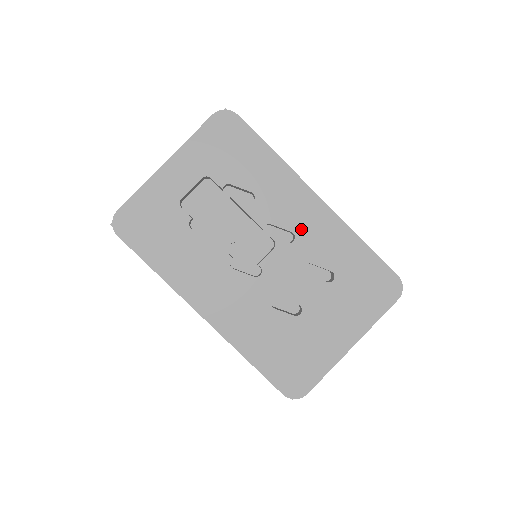
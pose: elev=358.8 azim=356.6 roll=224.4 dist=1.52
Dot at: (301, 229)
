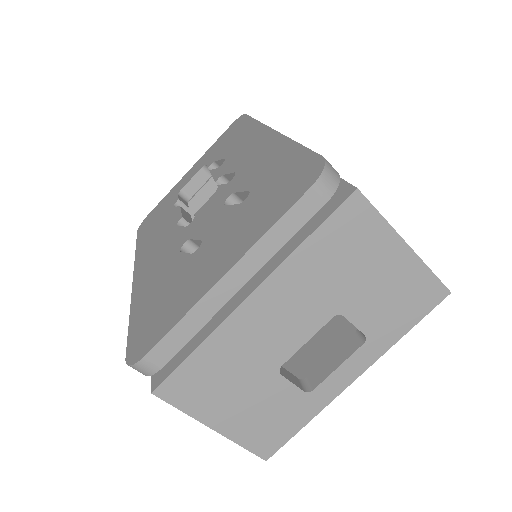
Dot at: (244, 165)
